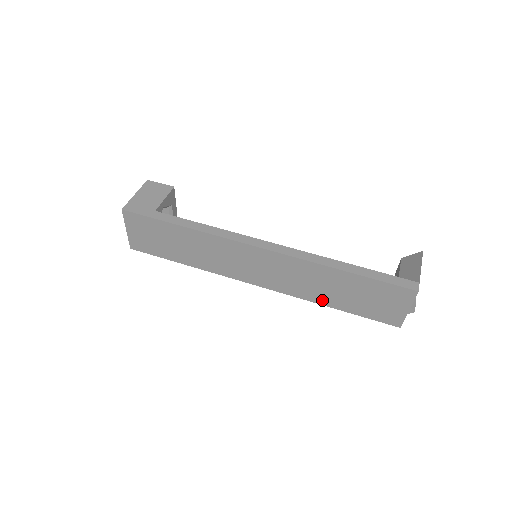
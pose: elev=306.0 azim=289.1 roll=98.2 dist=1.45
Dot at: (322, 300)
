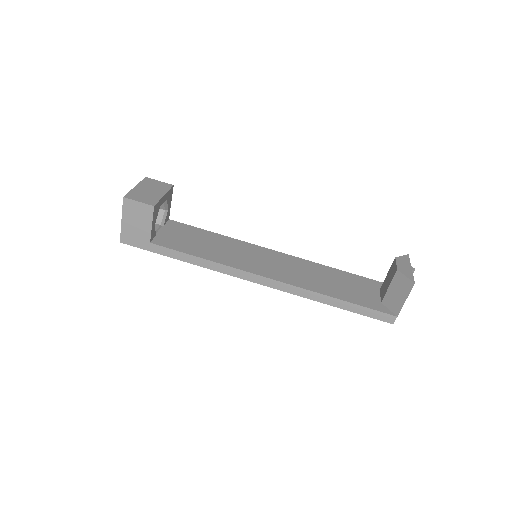
Dot at: occluded
